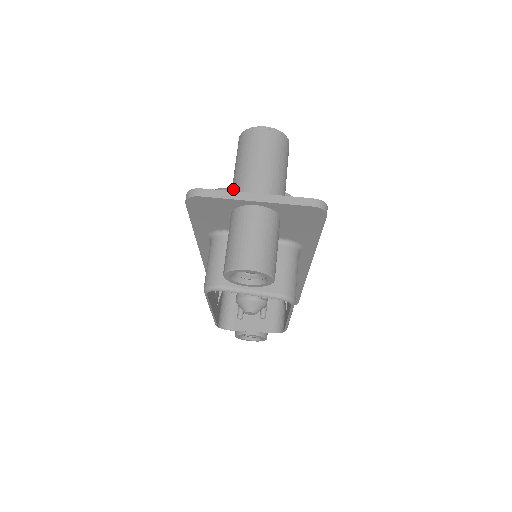
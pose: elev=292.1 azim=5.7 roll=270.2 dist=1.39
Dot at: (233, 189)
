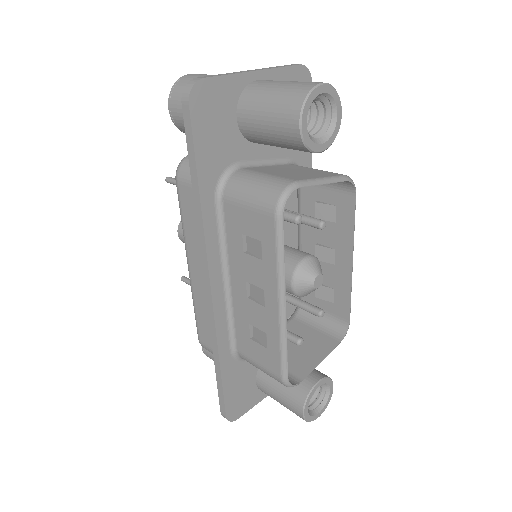
Dot at: occluded
